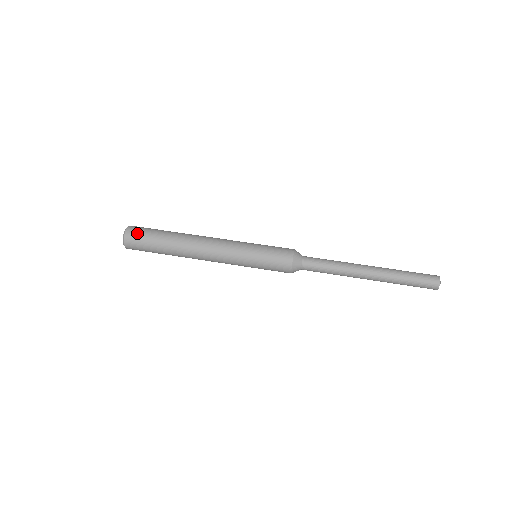
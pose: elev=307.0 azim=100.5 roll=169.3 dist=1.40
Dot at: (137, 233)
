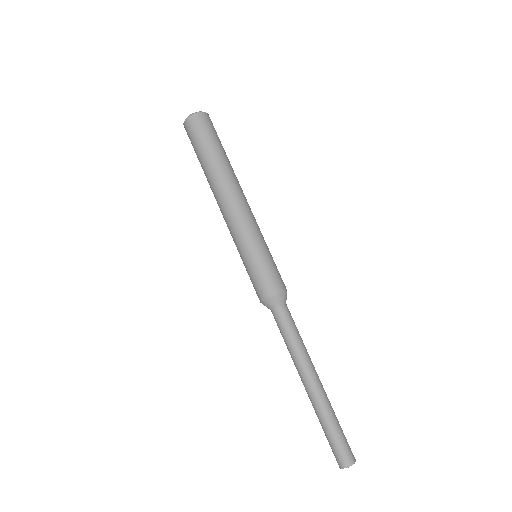
Dot at: (200, 126)
